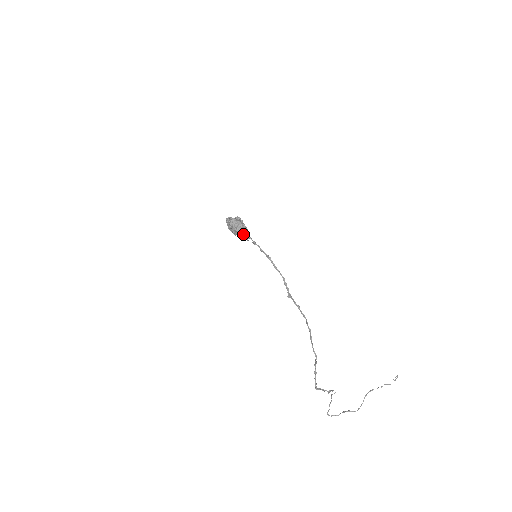
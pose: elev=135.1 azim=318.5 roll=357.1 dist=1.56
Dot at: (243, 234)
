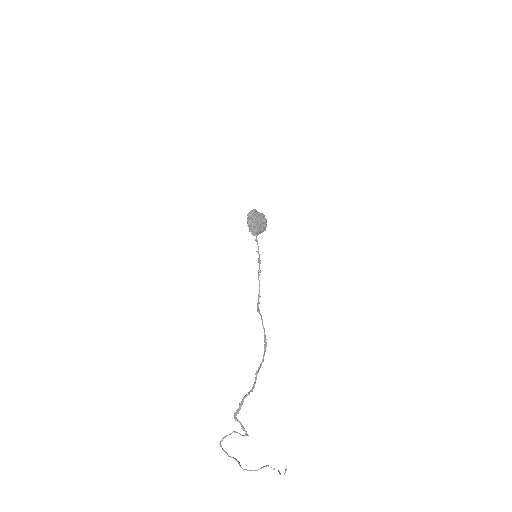
Dot at: (250, 226)
